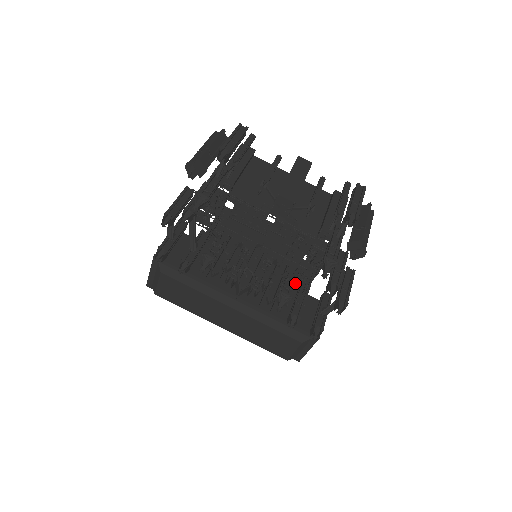
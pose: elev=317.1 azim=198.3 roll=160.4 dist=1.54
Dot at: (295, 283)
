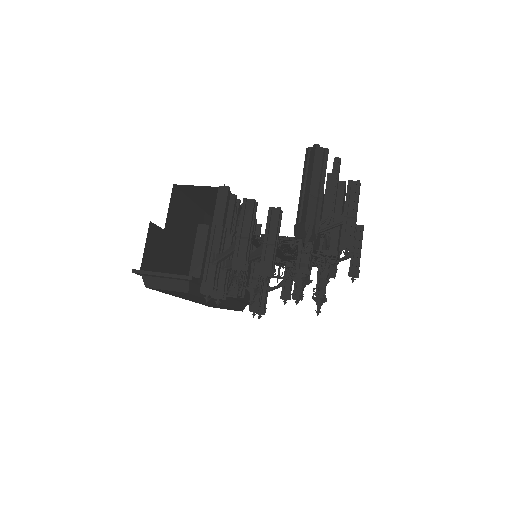
Dot at: occluded
